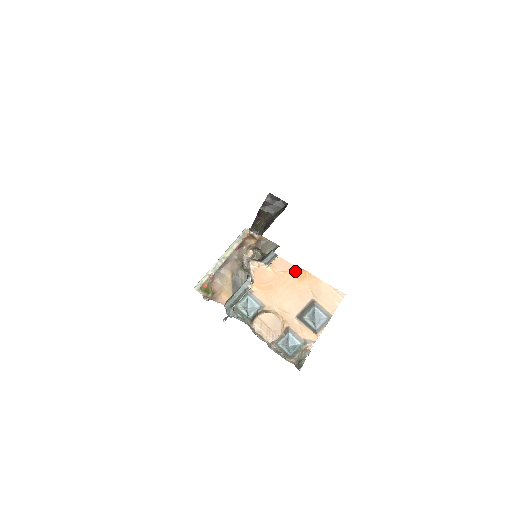
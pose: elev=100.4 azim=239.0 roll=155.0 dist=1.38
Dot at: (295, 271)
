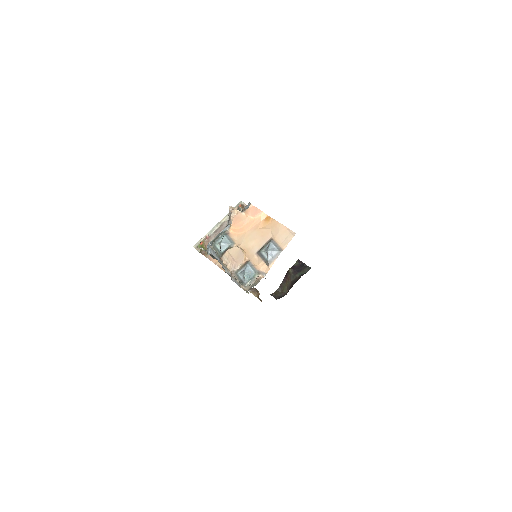
Dot at: (262, 217)
